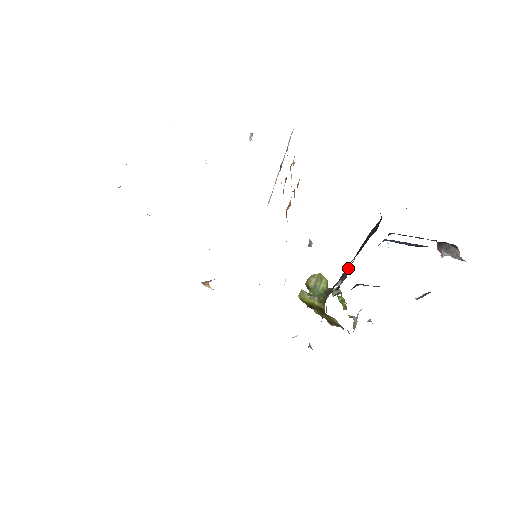
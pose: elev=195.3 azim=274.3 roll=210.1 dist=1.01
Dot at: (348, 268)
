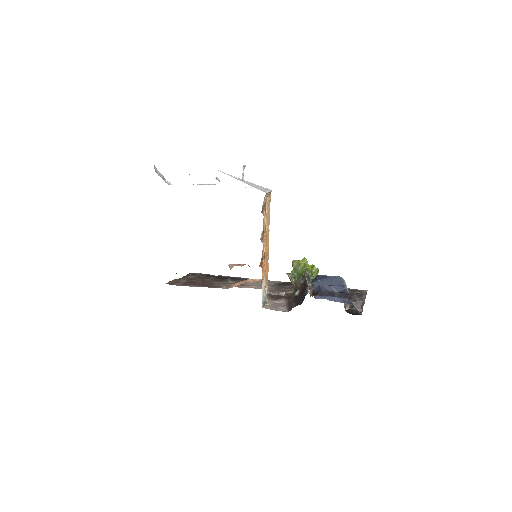
Dot at: (303, 285)
